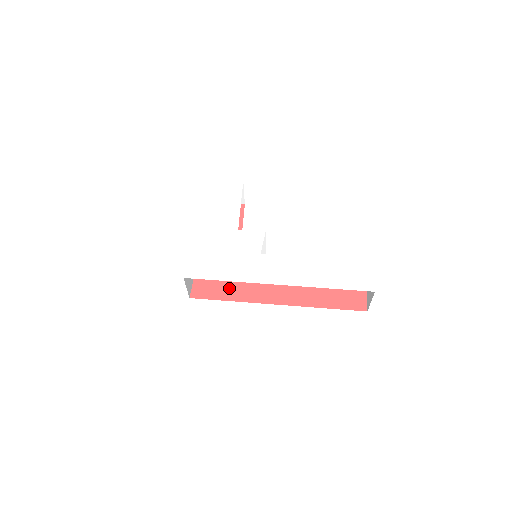
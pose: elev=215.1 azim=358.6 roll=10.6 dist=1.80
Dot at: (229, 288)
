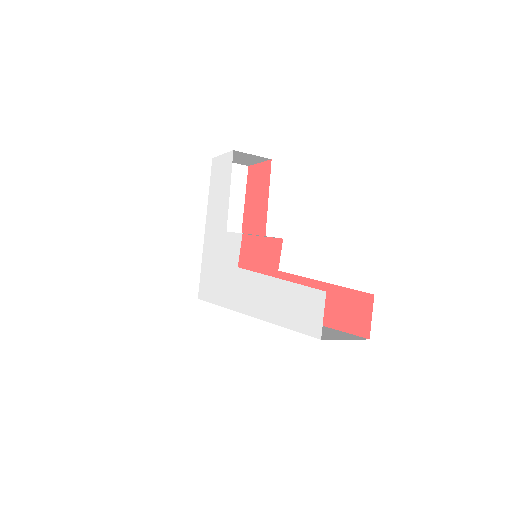
Dot at: occluded
